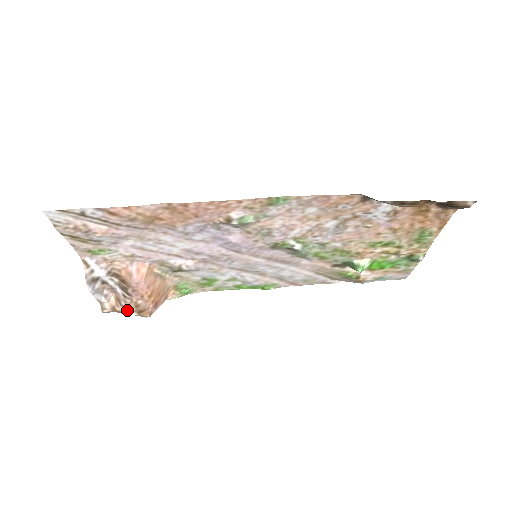
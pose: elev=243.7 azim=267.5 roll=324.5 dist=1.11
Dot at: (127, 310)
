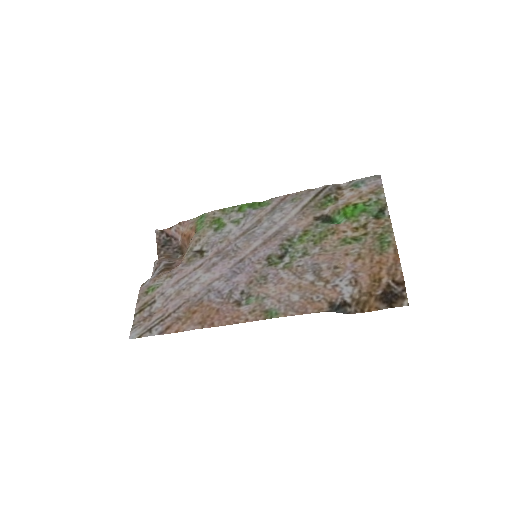
Dot at: (174, 259)
